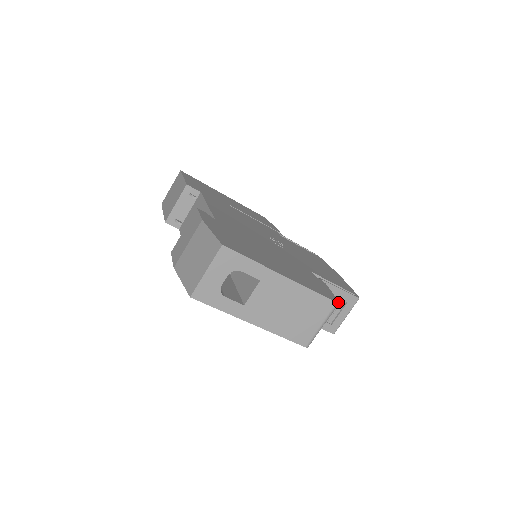
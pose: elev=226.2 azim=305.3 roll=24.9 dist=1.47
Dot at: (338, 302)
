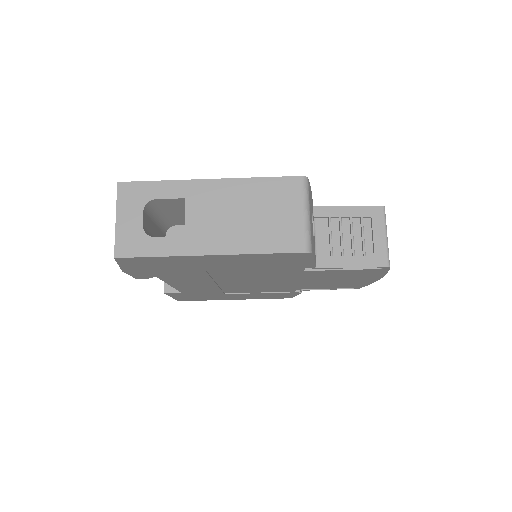
Dot at: (305, 177)
